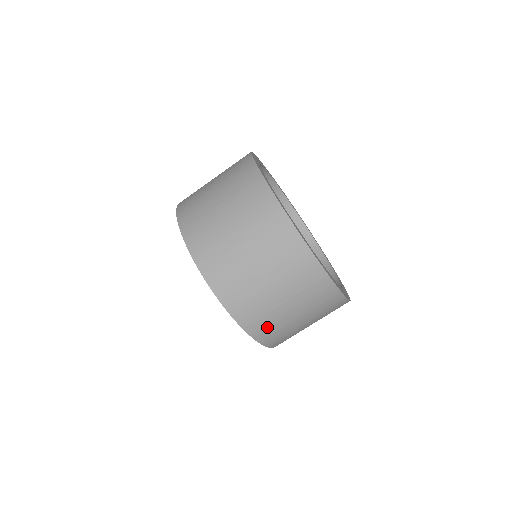
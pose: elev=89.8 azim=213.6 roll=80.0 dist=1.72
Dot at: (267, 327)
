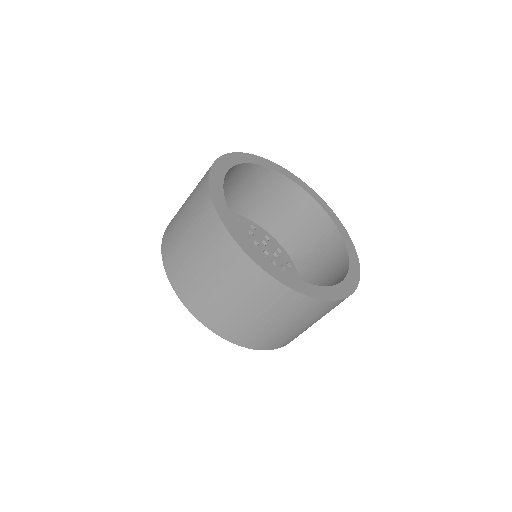
Dot at: (171, 249)
